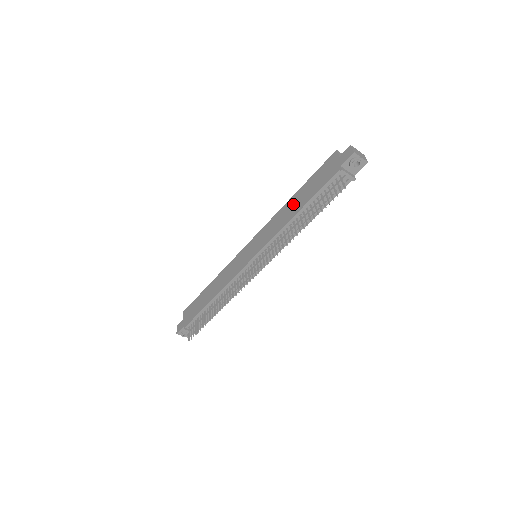
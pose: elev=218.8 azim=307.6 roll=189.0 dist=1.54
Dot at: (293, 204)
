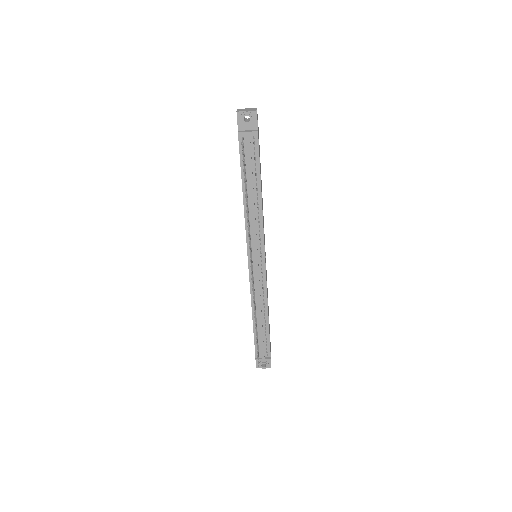
Dot at: occluded
